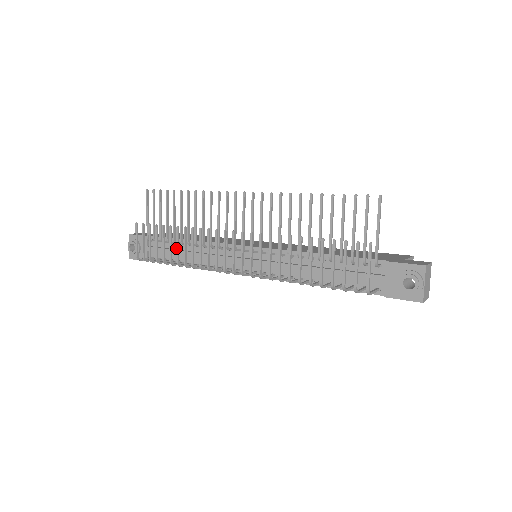
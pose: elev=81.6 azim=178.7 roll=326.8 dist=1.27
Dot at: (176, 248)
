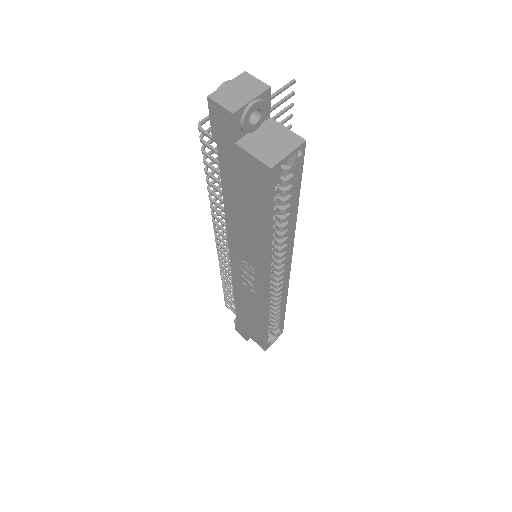
Dot at: occluded
